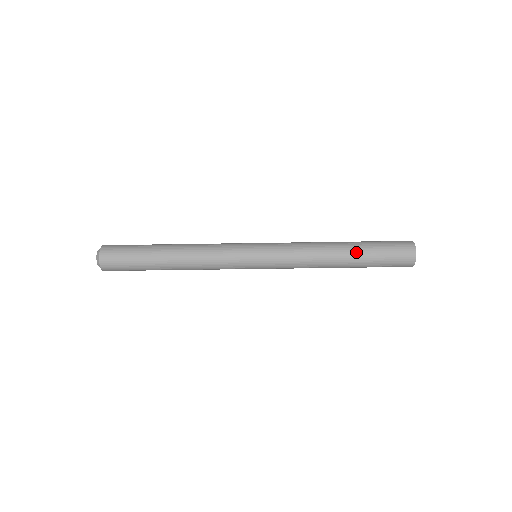
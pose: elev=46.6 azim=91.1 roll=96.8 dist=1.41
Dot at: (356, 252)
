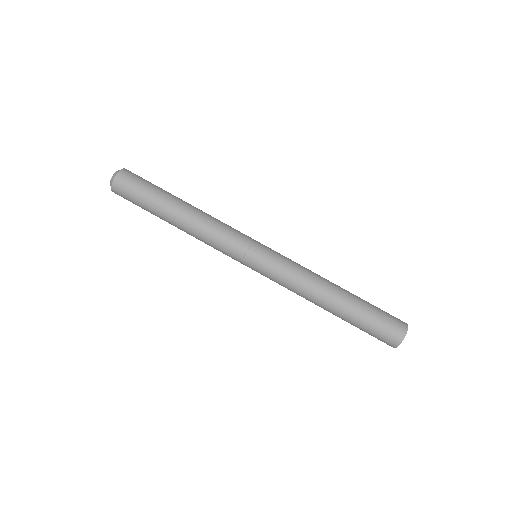
Dot at: occluded
